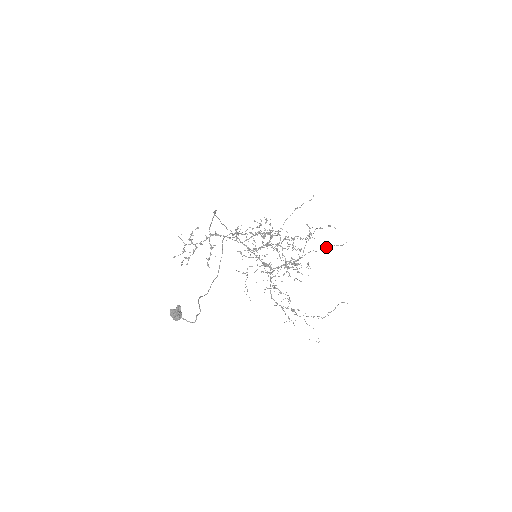
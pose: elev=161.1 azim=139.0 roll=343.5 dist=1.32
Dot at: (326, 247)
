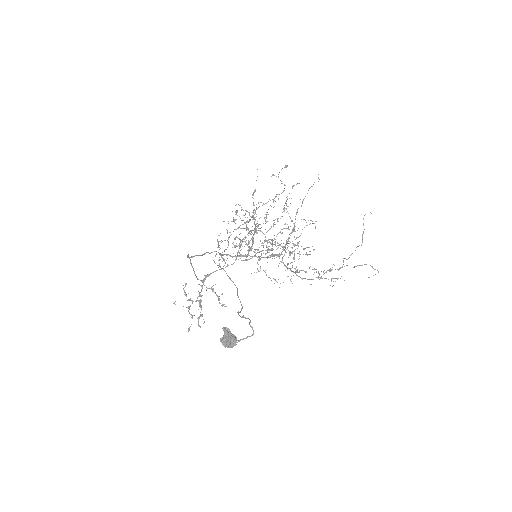
Dot at: occluded
